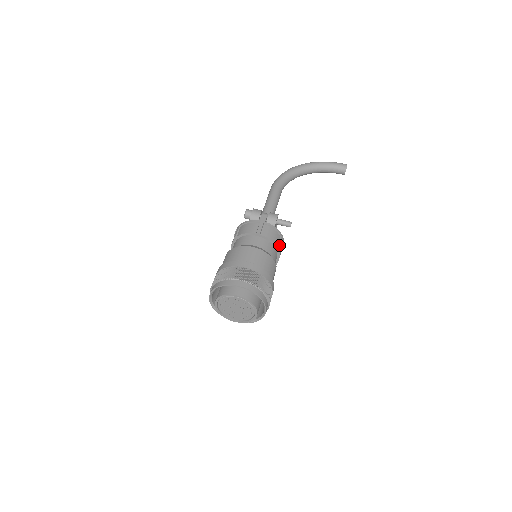
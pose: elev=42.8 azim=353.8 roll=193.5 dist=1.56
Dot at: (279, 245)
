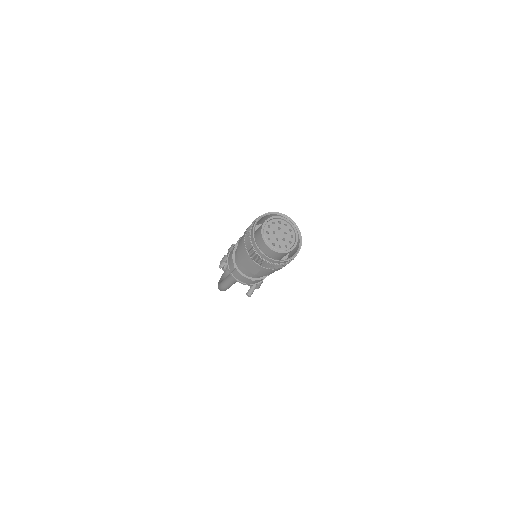
Dot at: occluded
